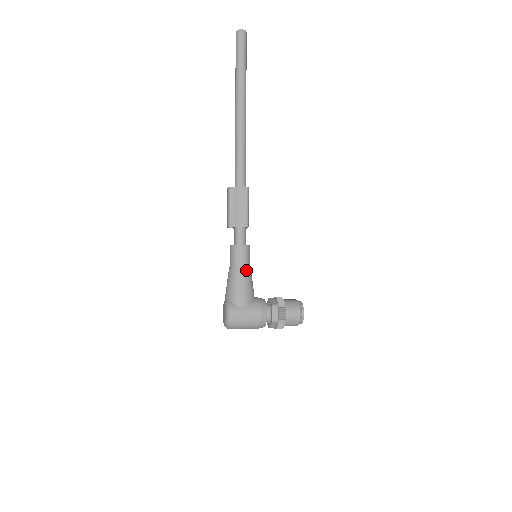
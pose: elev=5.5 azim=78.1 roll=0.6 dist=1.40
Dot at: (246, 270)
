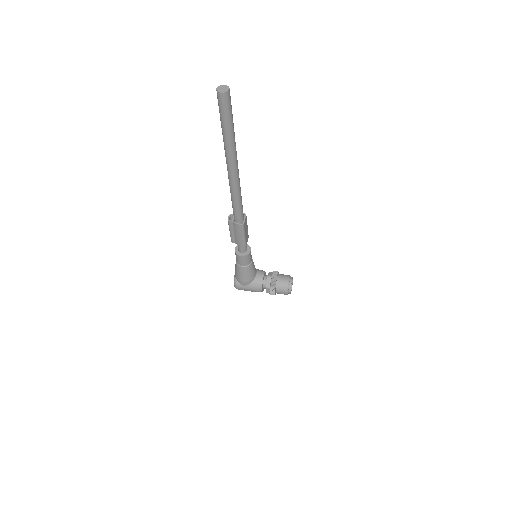
Dot at: (246, 268)
